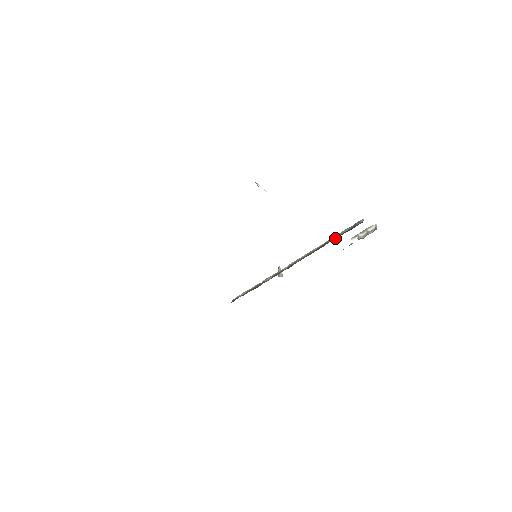
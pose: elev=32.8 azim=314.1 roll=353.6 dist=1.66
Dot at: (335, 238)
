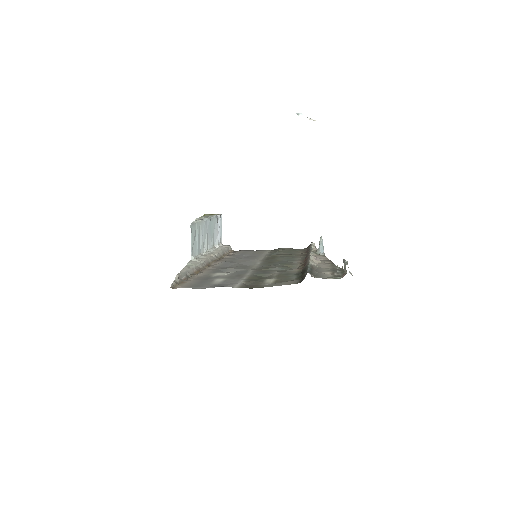
Dot at: (304, 270)
